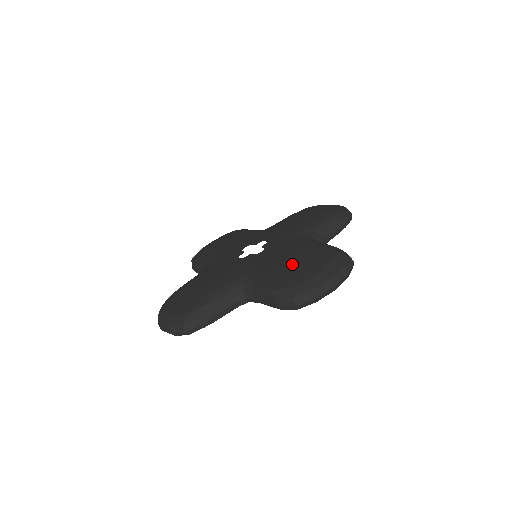
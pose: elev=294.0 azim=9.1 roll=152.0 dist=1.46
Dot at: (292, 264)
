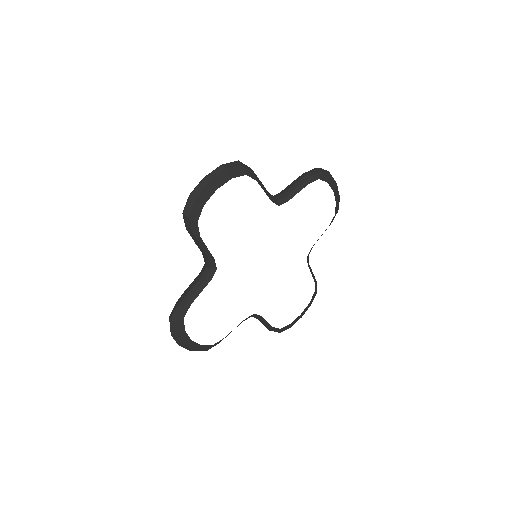
Dot at: occluded
